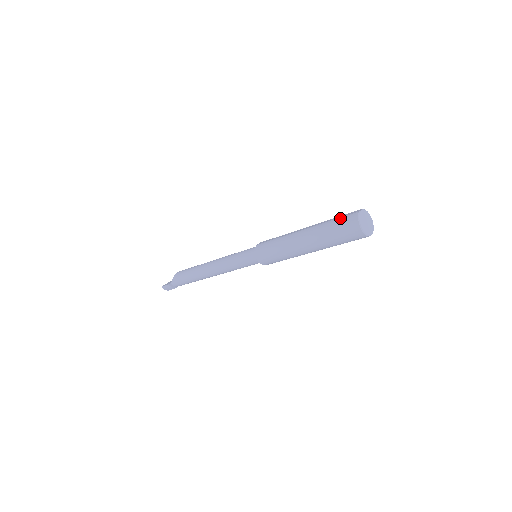
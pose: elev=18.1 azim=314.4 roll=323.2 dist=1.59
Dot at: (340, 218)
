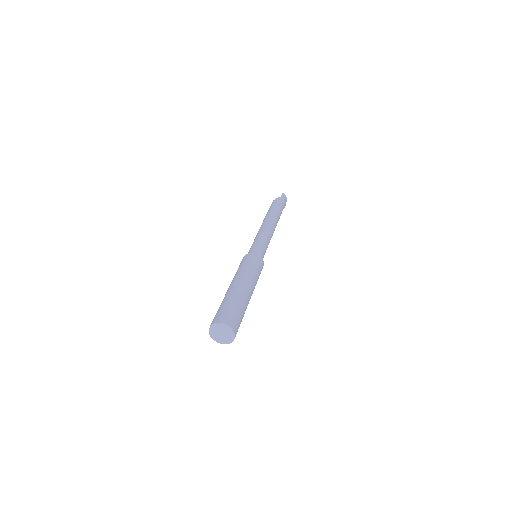
Dot at: occluded
